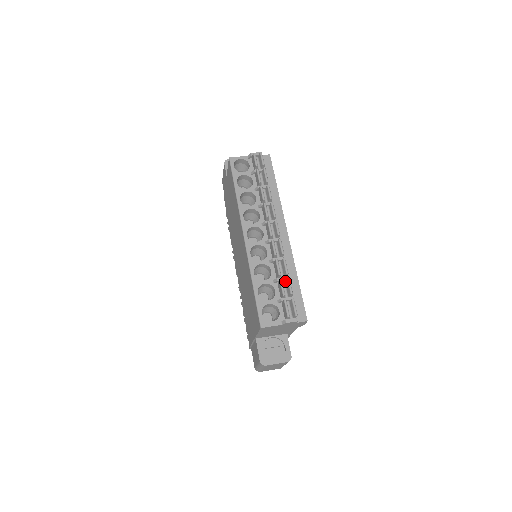
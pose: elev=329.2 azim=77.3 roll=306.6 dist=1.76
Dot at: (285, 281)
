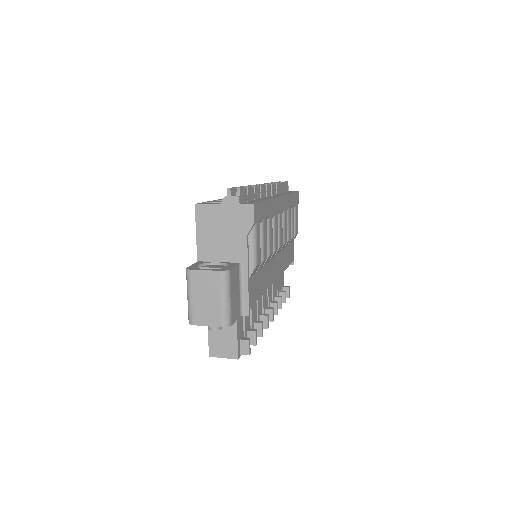
Dot at: occluded
